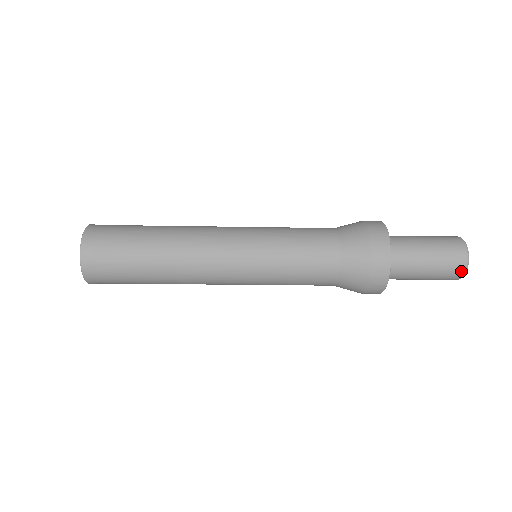
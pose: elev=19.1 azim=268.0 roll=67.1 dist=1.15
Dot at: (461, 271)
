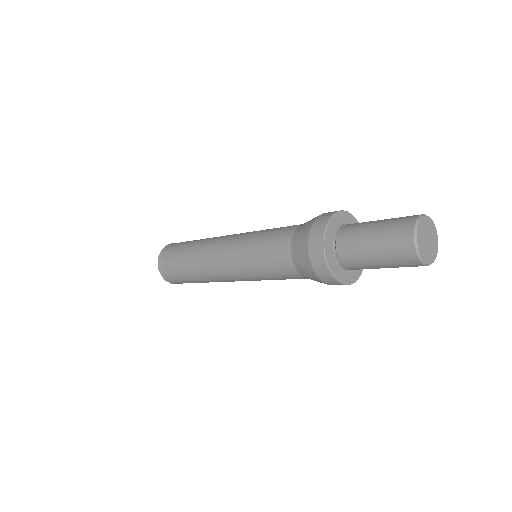
Dot at: (418, 265)
